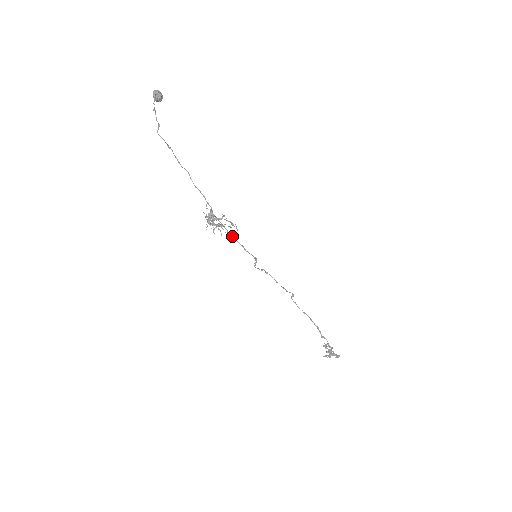
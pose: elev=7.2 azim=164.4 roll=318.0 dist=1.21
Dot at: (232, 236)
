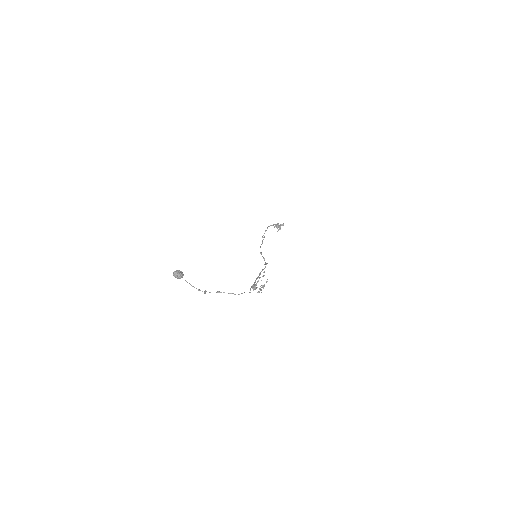
Dot at: (259, 275)
